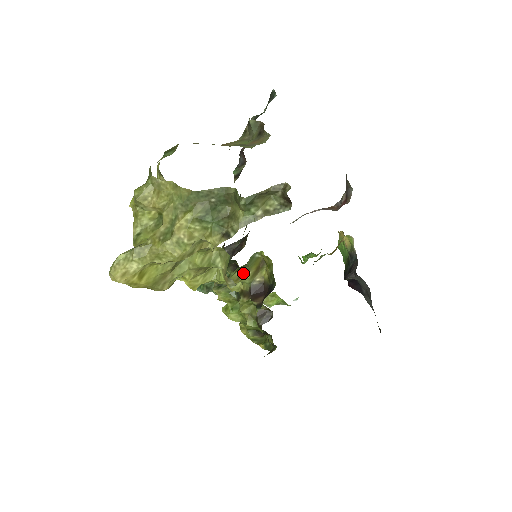
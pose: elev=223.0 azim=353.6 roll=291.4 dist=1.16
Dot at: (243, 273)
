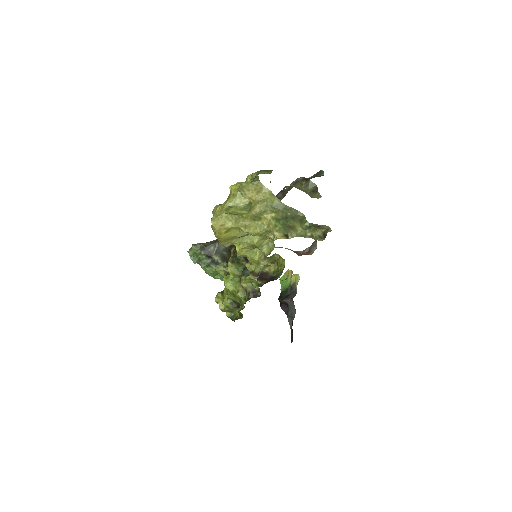
Dot at: occluded
